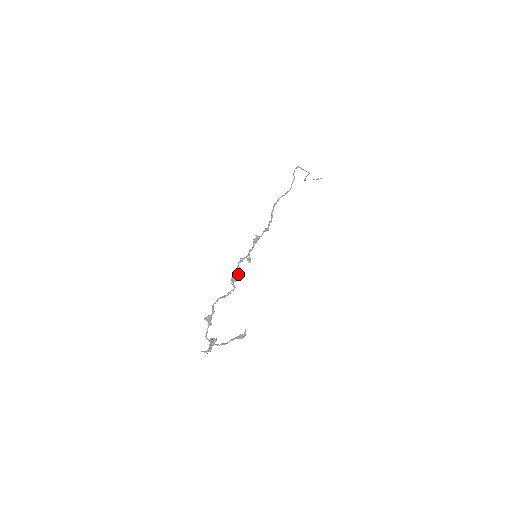
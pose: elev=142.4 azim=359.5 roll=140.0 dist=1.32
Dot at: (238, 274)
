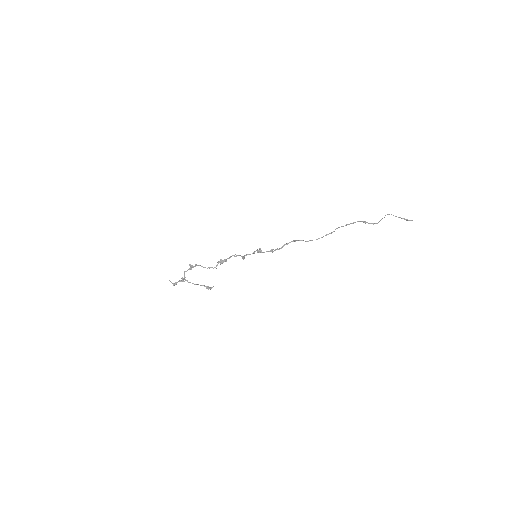
Dot at: (226, 261)
